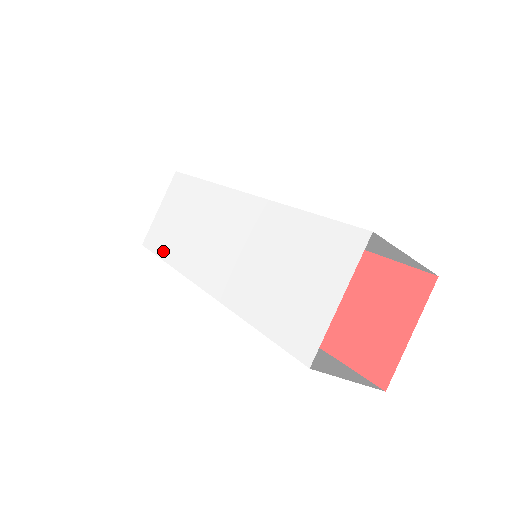
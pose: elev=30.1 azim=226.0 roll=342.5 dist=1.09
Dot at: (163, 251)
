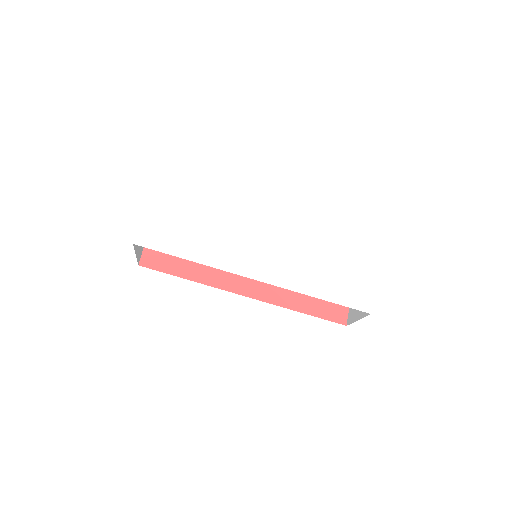
Dot at: (181, 251)
